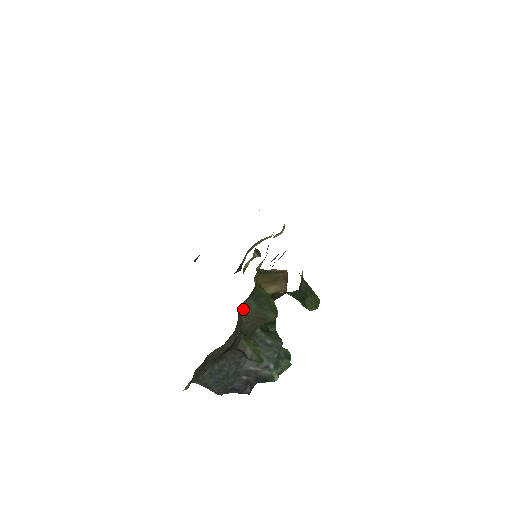
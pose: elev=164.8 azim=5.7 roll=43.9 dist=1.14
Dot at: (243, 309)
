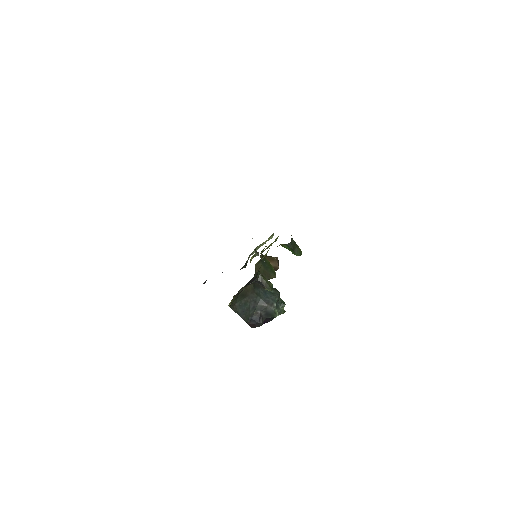
Dot at: (257, 268)
